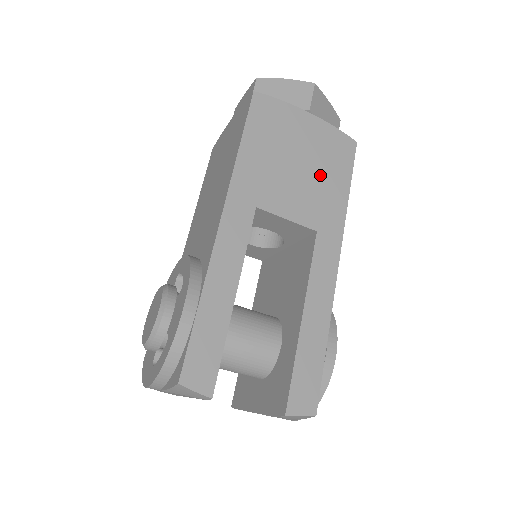
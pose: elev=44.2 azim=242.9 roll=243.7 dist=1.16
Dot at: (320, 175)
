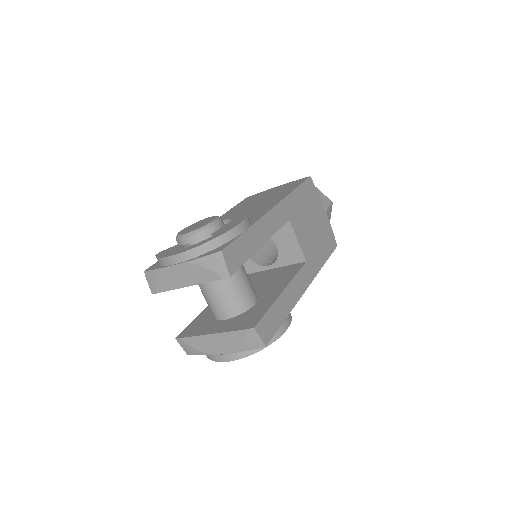
Dot at: (318, 240)
